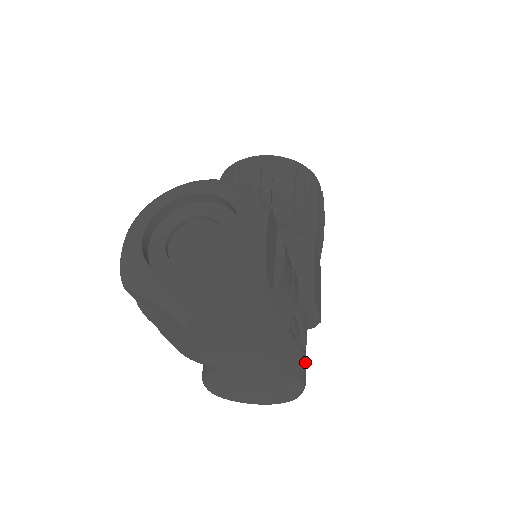
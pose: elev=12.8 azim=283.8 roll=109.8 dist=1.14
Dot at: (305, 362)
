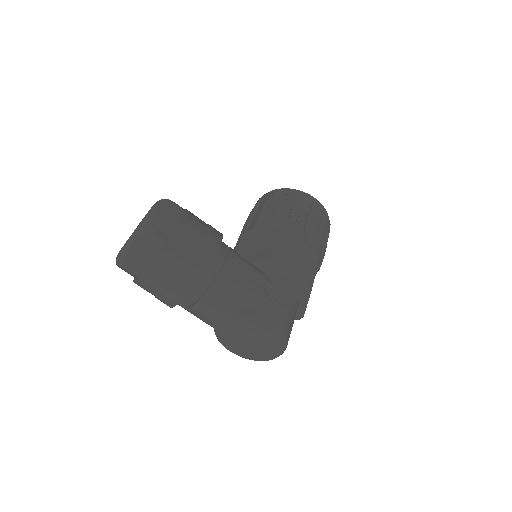
Dot at: (275, 309)
